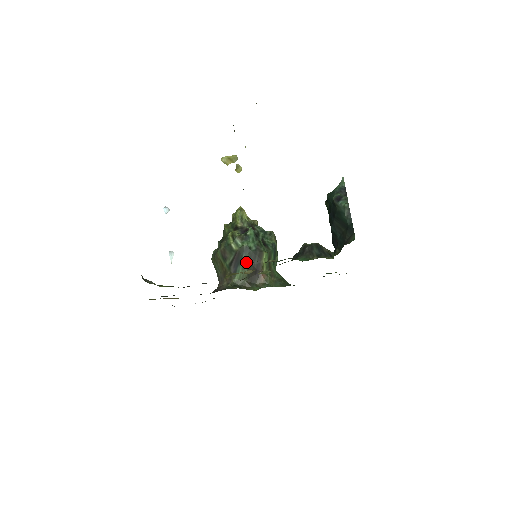
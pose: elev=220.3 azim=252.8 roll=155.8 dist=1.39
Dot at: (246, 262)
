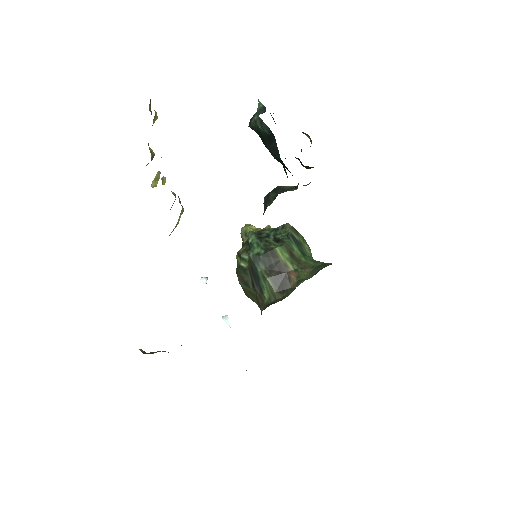
Dot at: occluded
